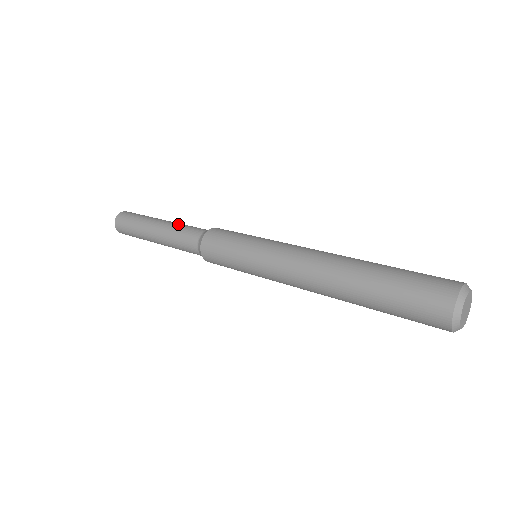
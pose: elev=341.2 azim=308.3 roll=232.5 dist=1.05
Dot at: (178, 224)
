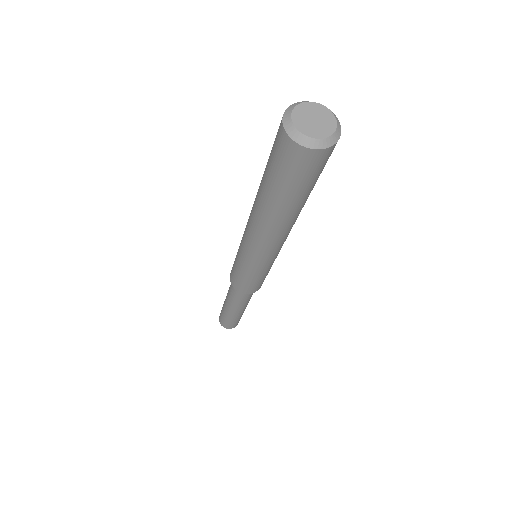
Dot at: occluded
